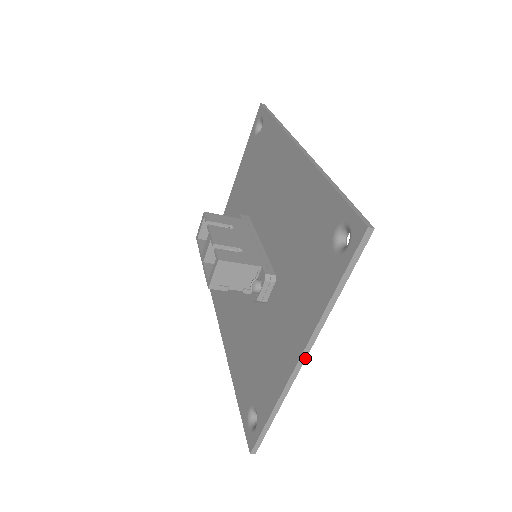
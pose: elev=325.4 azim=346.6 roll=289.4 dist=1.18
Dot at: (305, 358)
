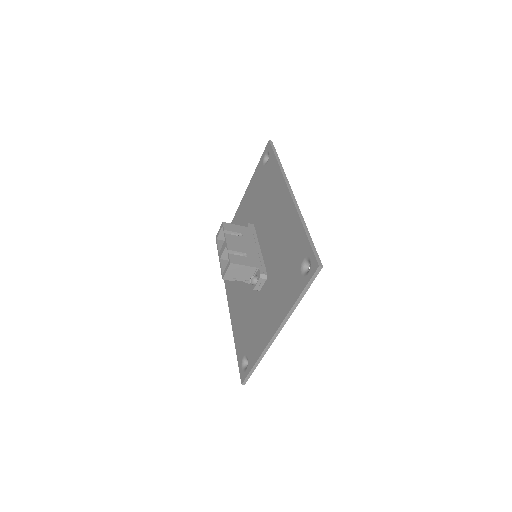
Dot at: (279, 332)
